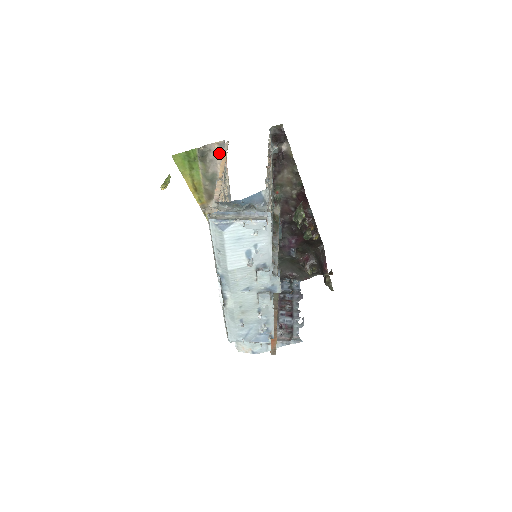
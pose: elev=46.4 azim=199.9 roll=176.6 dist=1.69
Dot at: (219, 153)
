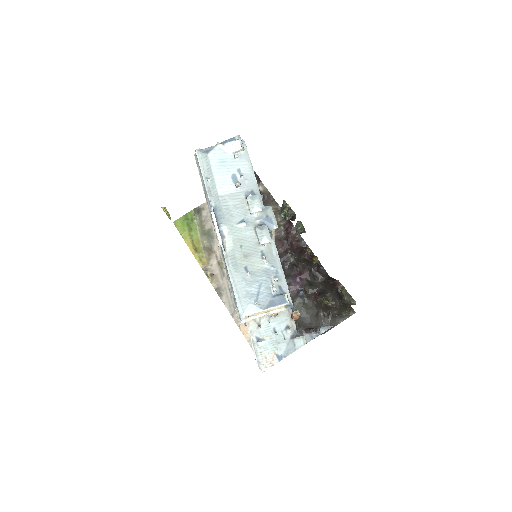
Dot at: occluded
